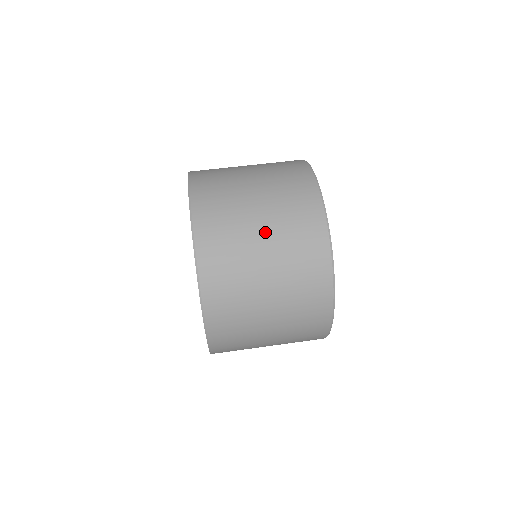
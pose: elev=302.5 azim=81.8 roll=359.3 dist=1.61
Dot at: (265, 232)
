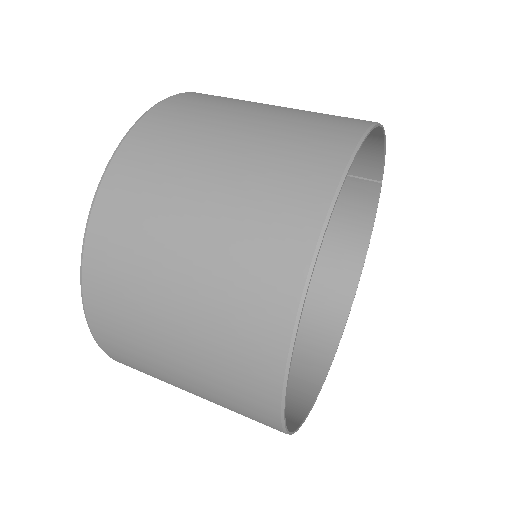
Dot at: (211, 194)
